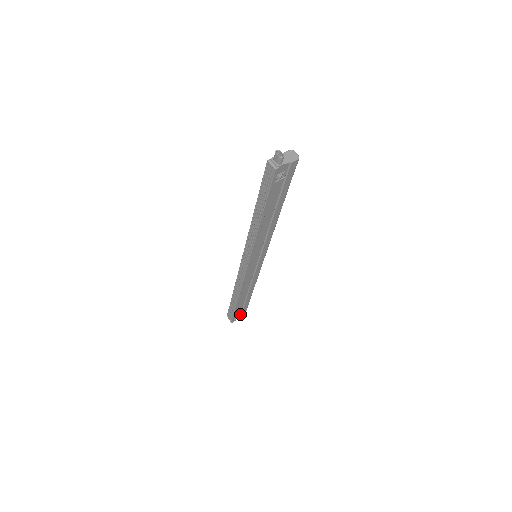
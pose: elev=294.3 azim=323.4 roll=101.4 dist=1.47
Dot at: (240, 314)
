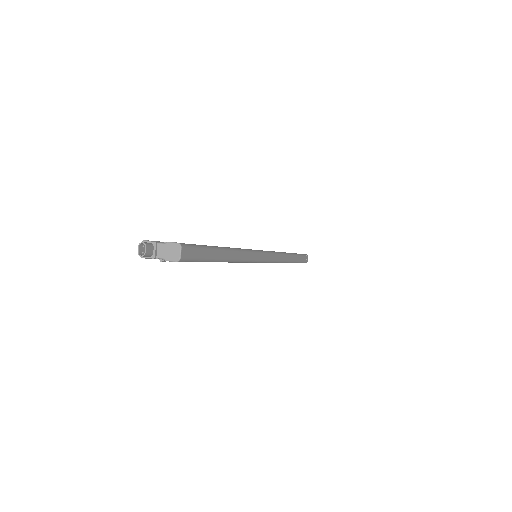
Dot at: occluded
